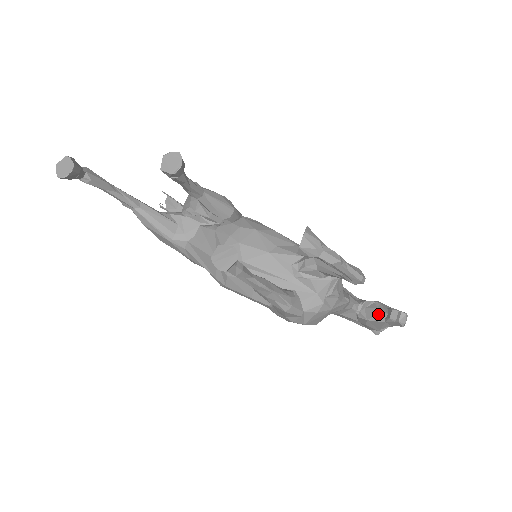
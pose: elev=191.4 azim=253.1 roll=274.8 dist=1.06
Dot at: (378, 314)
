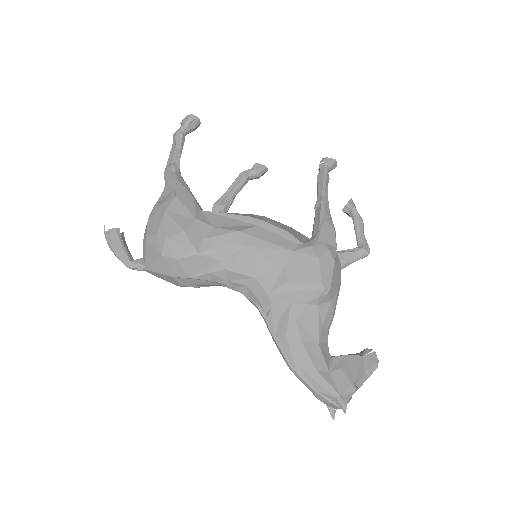
Dot at: (352, 354)
